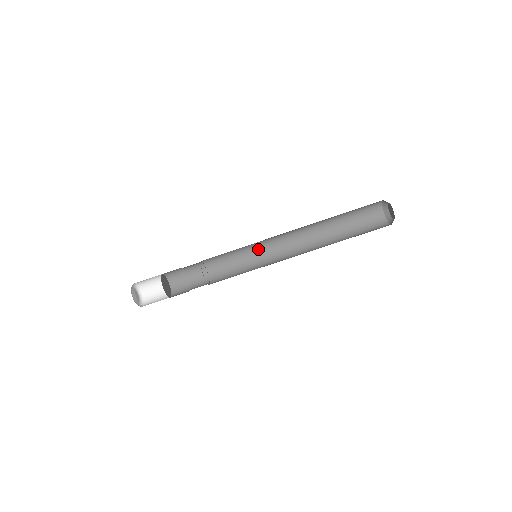
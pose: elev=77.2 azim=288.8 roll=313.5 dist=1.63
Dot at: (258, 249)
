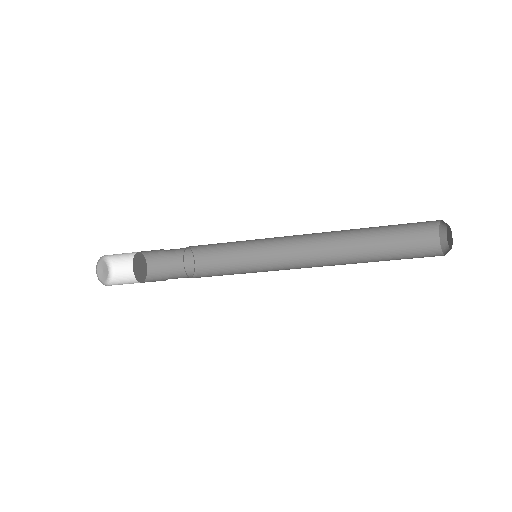
Dot at: (259, 239)
